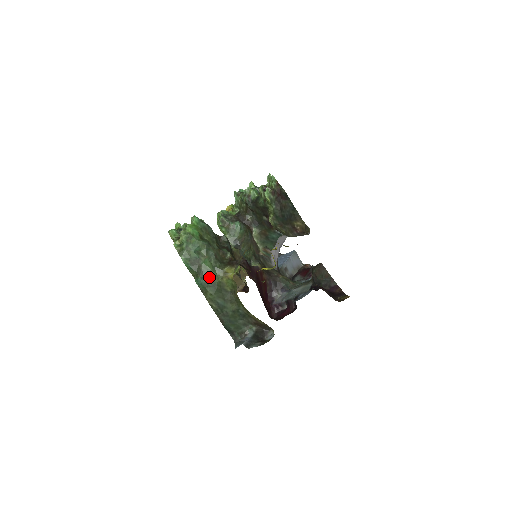
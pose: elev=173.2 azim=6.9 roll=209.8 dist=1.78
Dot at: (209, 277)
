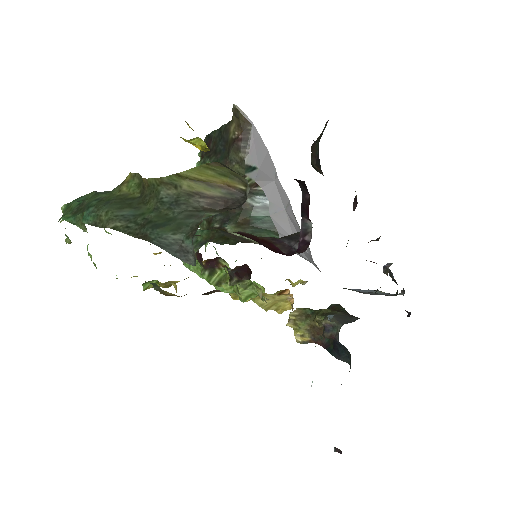
Dot at: (98, 201)
